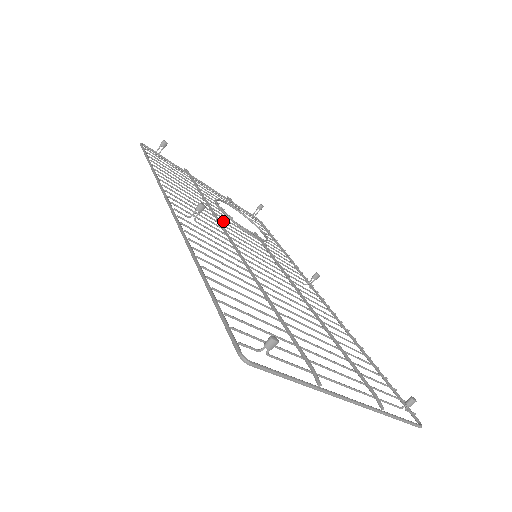
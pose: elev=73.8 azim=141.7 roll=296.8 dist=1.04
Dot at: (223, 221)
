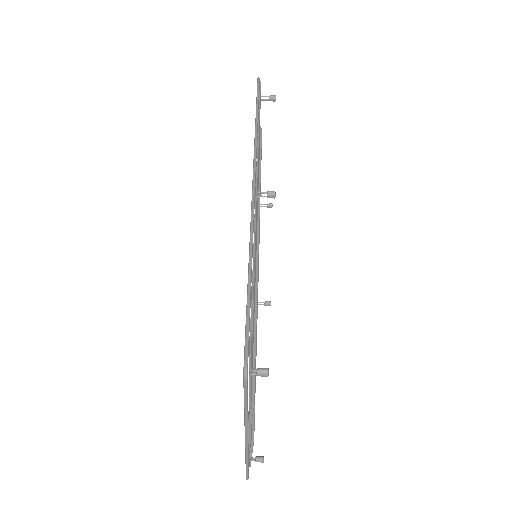
Dot at: occluded
